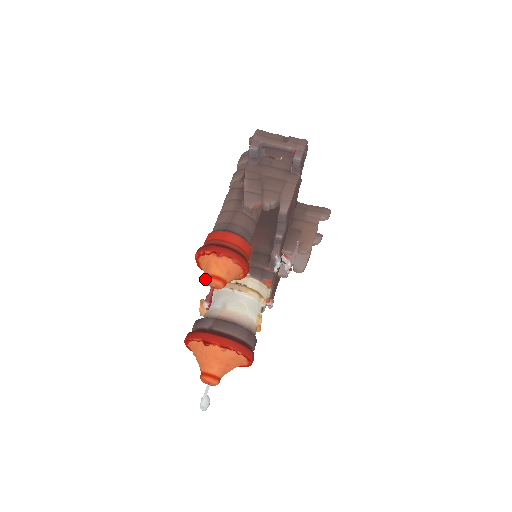
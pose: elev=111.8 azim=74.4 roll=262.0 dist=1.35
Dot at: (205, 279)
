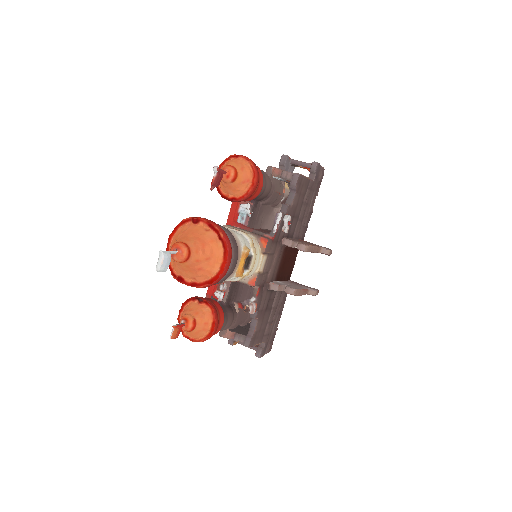
Dot at: occluded
